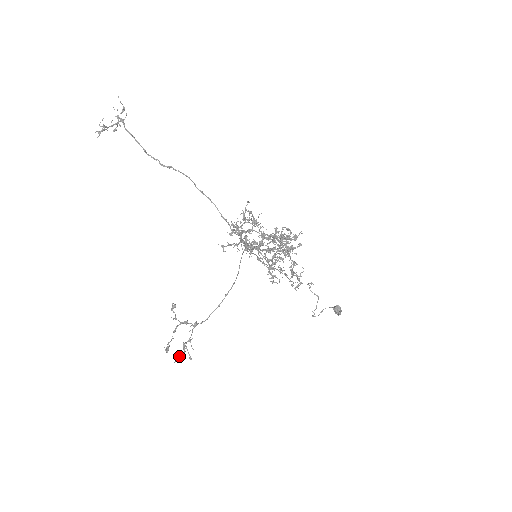
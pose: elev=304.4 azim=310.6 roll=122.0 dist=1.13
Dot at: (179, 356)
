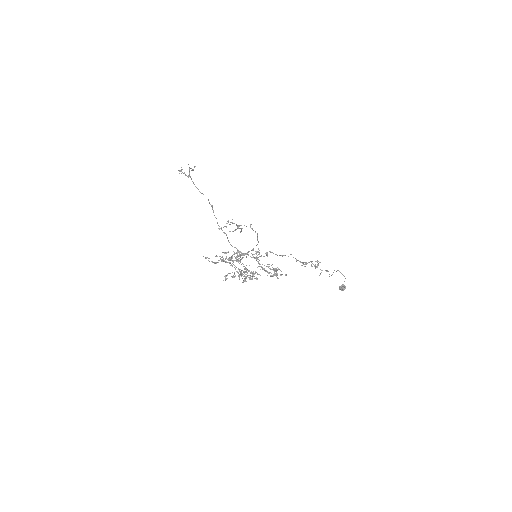
Dot at: (230, 231)
